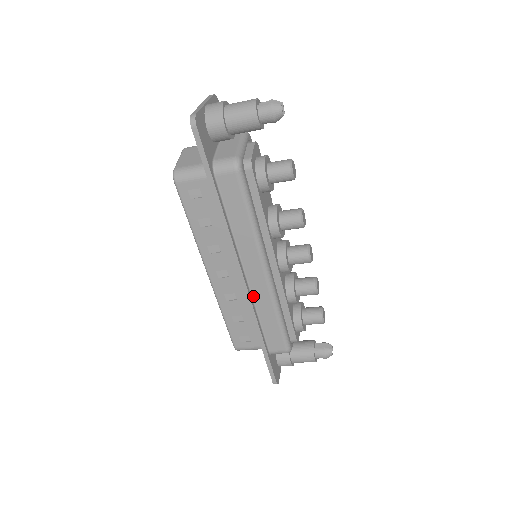
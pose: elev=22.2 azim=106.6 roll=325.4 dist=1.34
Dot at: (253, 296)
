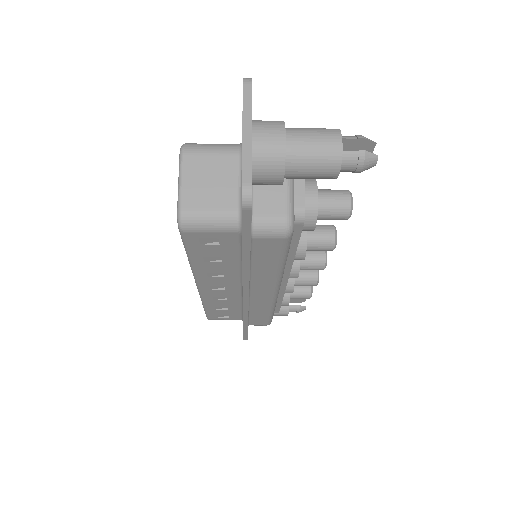
Dot at: (250, 304)
